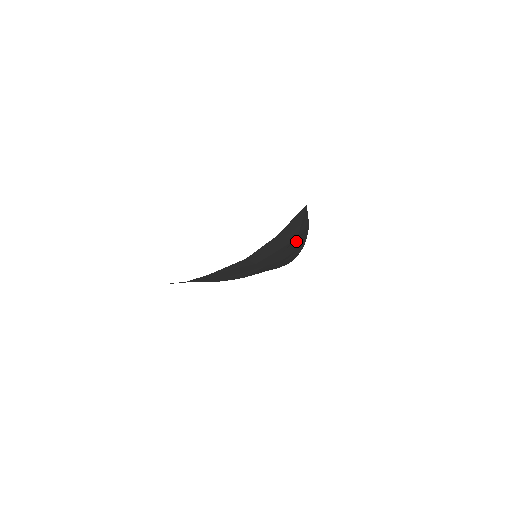
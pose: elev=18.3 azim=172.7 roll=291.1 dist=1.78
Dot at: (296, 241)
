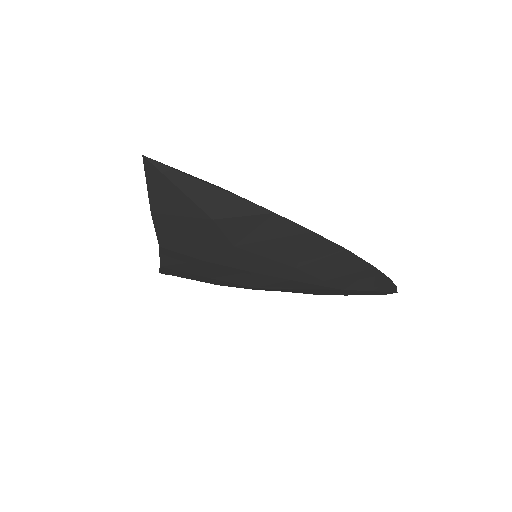
Dot at: (264, 233)
